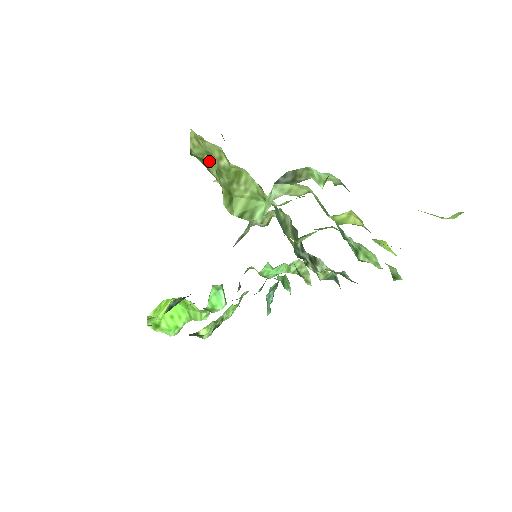
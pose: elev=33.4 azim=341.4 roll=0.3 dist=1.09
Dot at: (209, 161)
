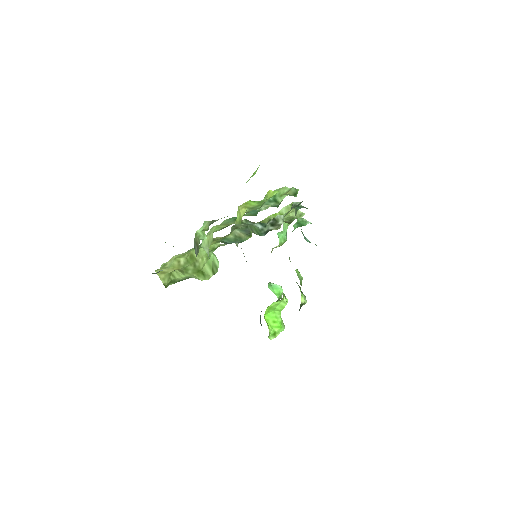
Dot at: (175, 276)
